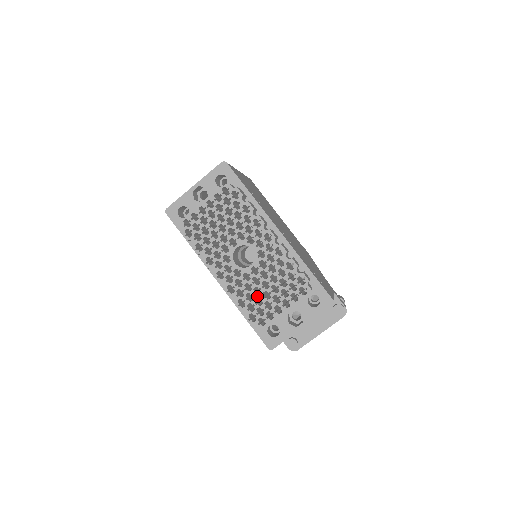
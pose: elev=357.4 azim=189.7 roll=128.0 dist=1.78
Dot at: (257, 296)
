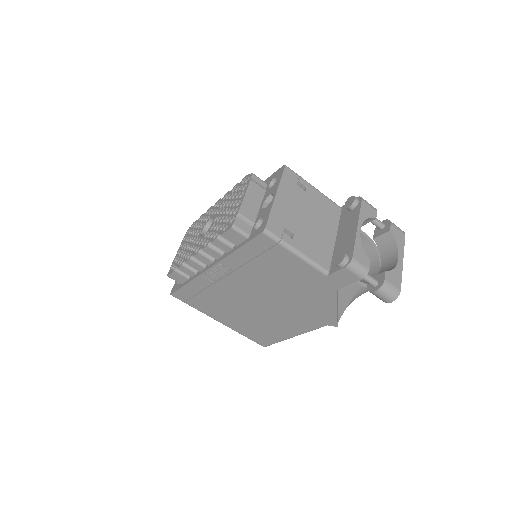
Dot at: (223, 220)
